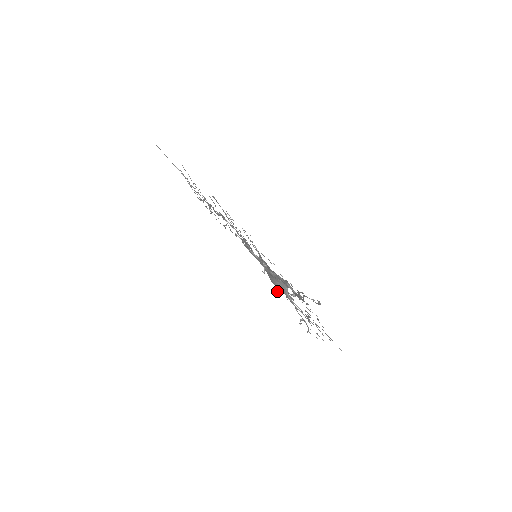
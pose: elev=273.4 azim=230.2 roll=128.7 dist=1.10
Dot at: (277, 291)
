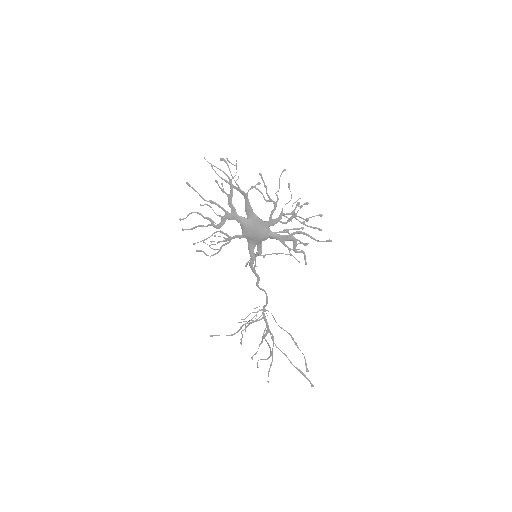
Dot at: occluded
